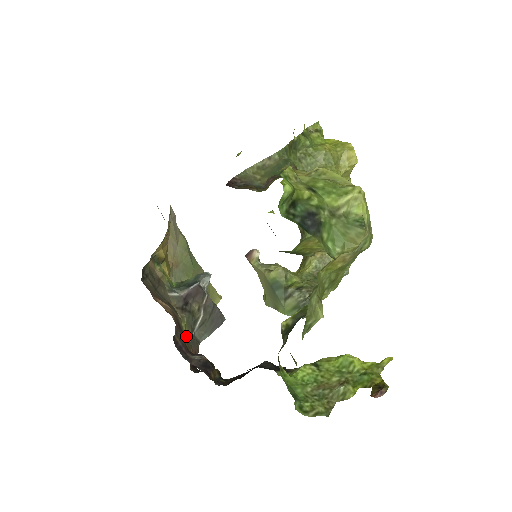
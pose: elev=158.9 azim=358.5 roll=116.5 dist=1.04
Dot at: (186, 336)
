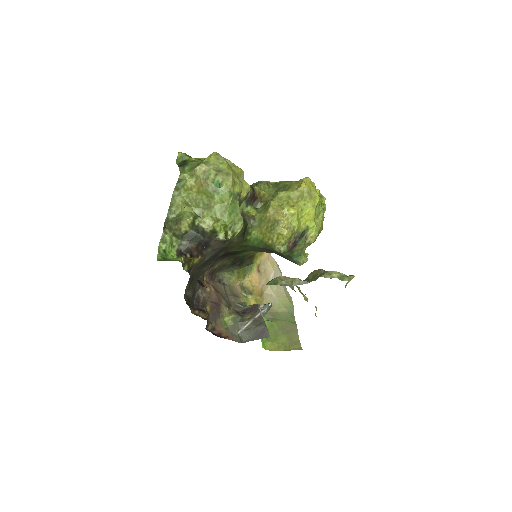
Dot at: (229, 326)
